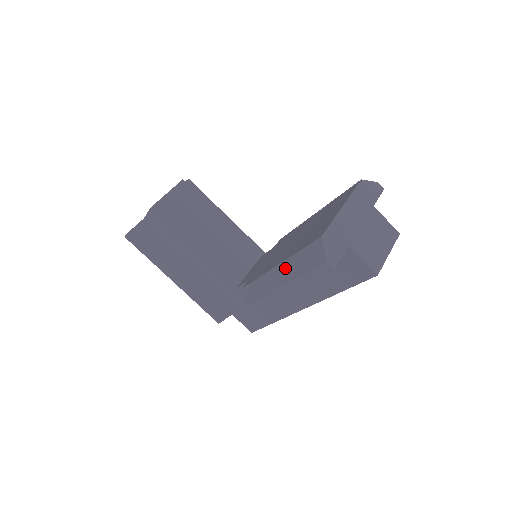
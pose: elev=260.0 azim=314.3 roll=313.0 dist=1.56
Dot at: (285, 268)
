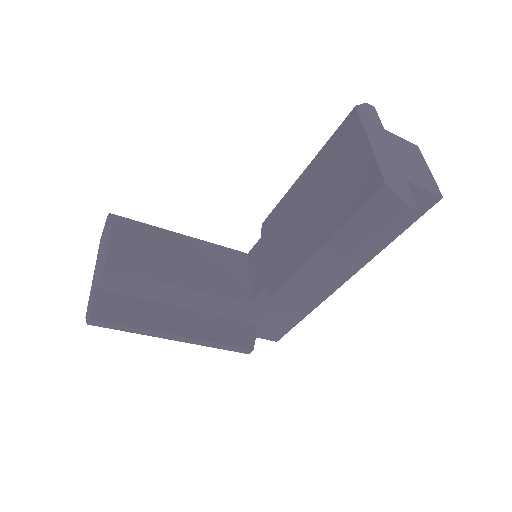
Dot at: (337, 245)
